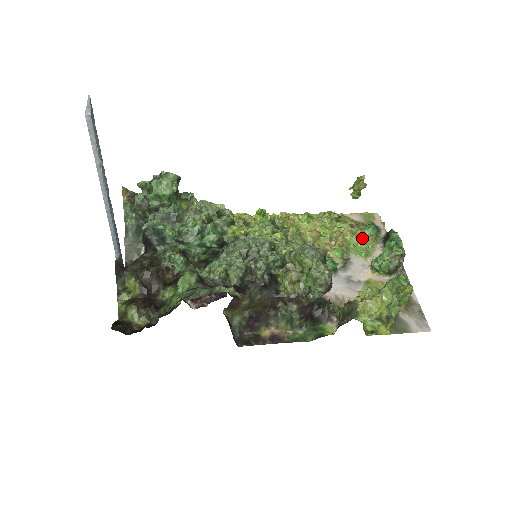
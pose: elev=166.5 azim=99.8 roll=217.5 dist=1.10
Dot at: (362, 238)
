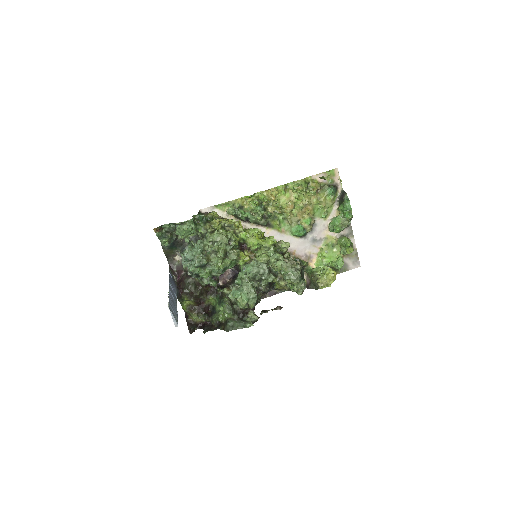
Dot at: (324, 202)
